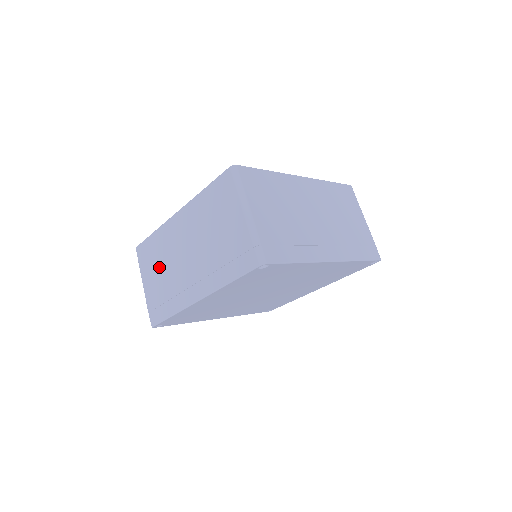
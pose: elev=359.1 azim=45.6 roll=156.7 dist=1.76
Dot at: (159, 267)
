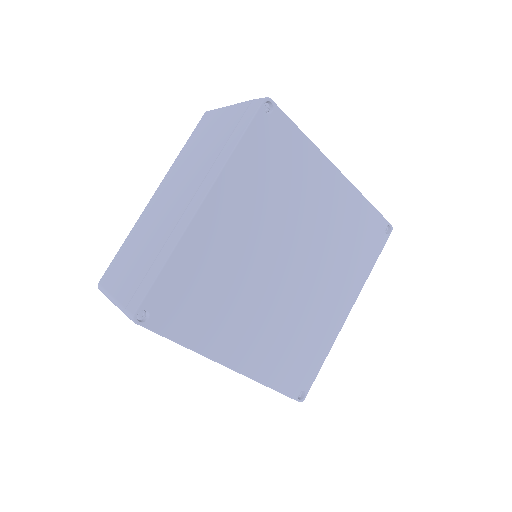
Dot at: (136, 252)
